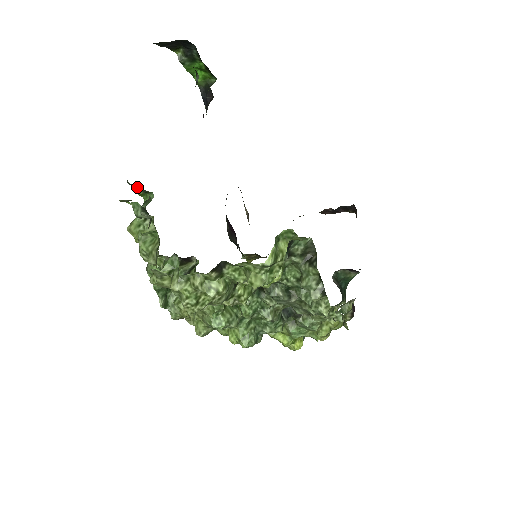
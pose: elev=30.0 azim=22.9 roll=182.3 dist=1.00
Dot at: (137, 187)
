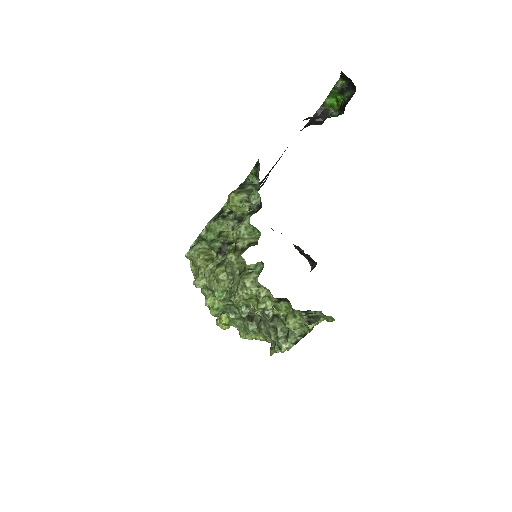
Dot at: (256, 168)
